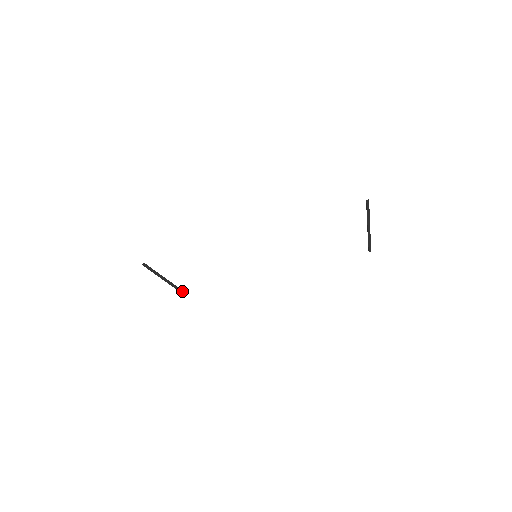
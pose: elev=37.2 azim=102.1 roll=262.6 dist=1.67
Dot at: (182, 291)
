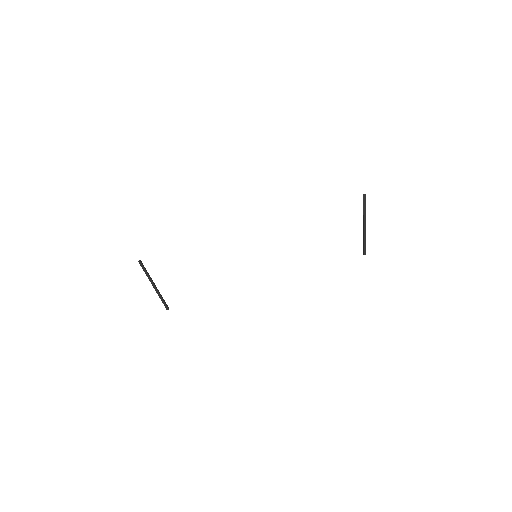
Dot at: (166, 305)
